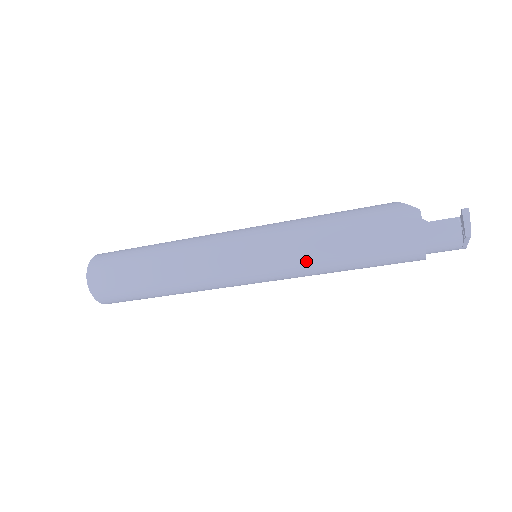
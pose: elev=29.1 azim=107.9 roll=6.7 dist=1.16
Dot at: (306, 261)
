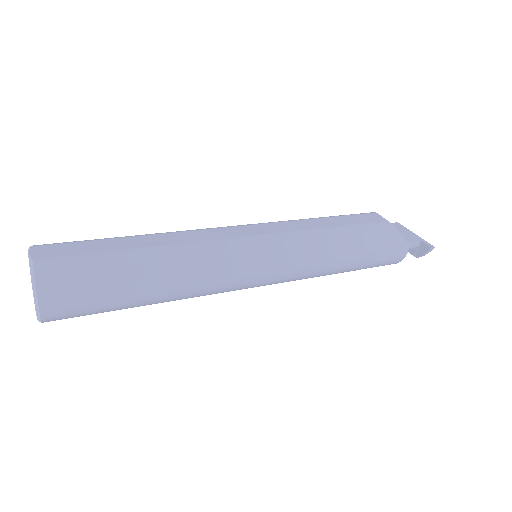
Dot at: occluded
